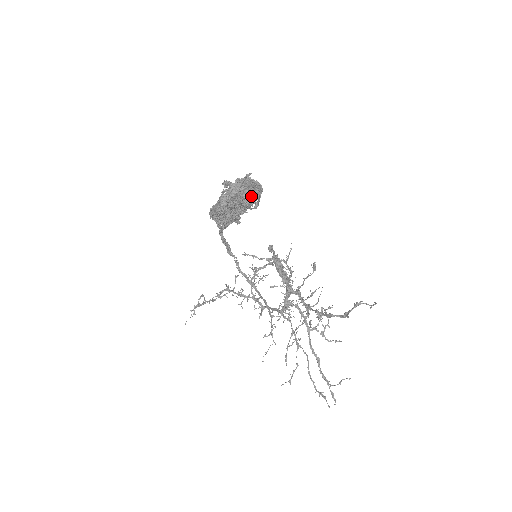
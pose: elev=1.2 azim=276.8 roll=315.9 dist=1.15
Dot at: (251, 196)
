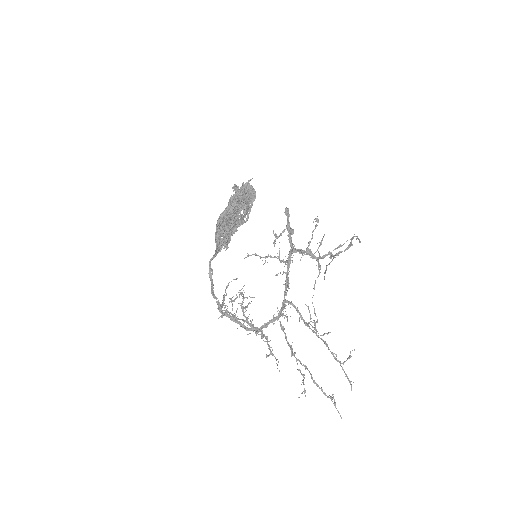
Dot at: (248, 204)
